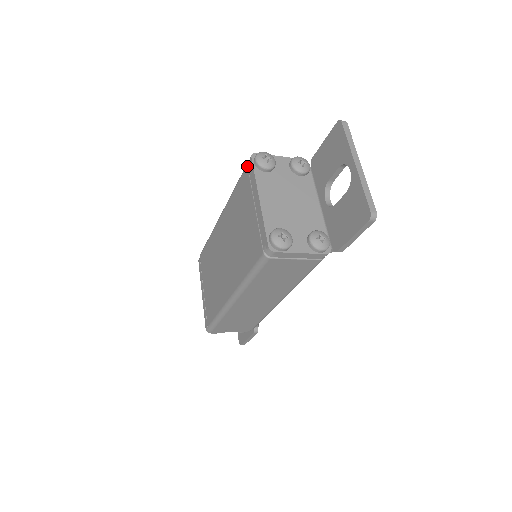
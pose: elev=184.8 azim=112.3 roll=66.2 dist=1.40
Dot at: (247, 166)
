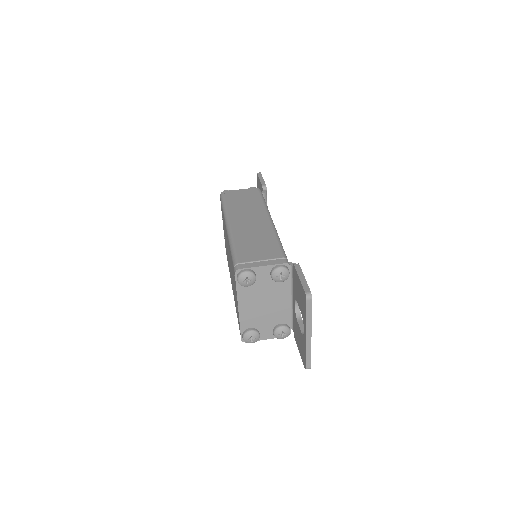
Dot at: occluded
